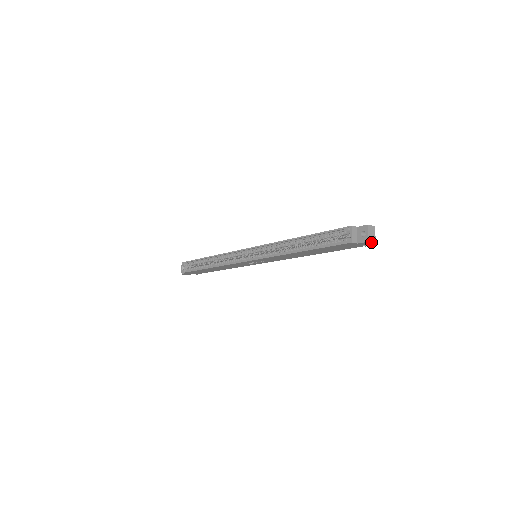
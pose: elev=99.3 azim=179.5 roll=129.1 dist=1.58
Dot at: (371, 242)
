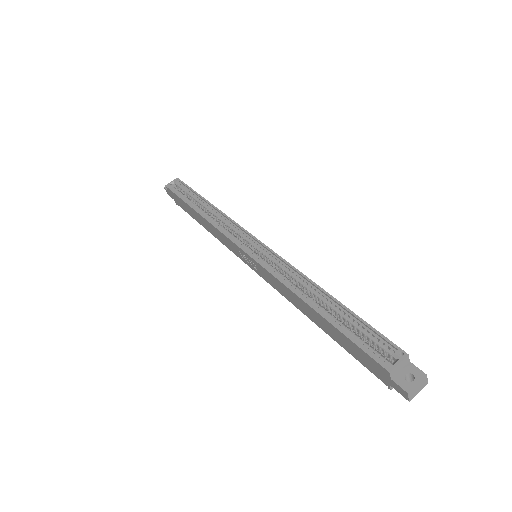
Dot at: (408, 396)
